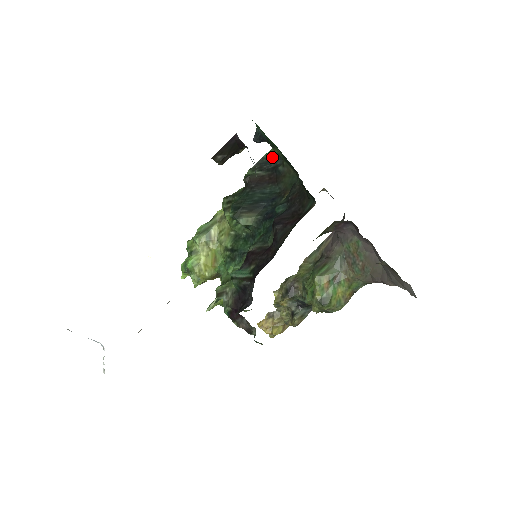
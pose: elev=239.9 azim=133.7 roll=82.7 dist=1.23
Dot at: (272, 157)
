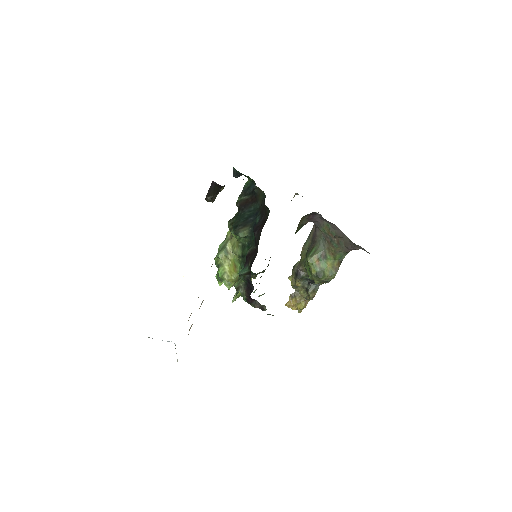
Dot at: (250, 184)
